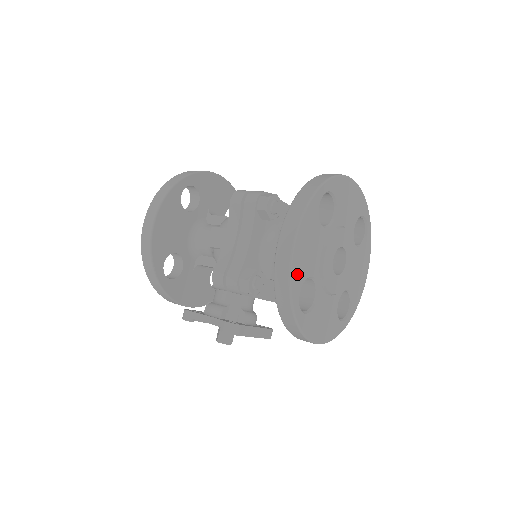
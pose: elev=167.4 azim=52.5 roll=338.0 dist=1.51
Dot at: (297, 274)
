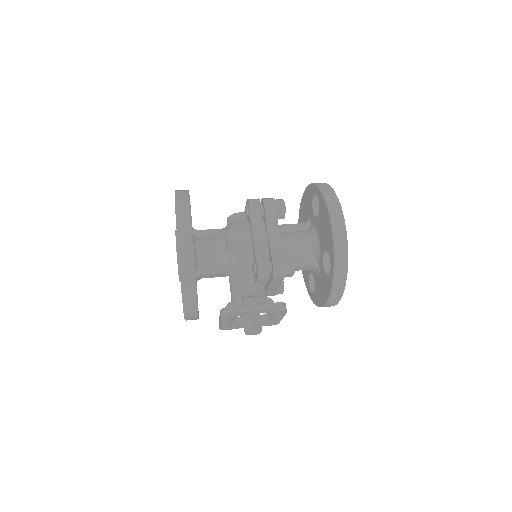
Dot at: occluded
